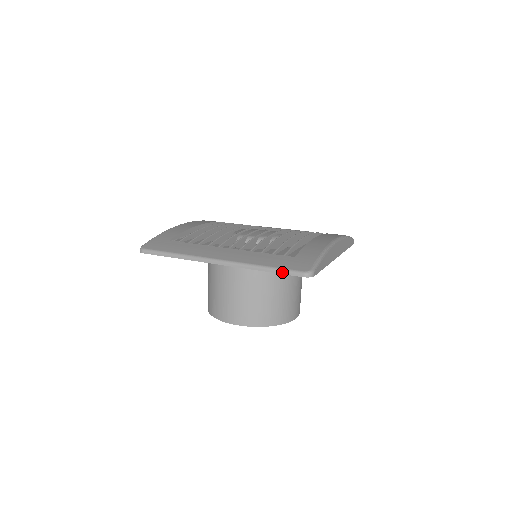
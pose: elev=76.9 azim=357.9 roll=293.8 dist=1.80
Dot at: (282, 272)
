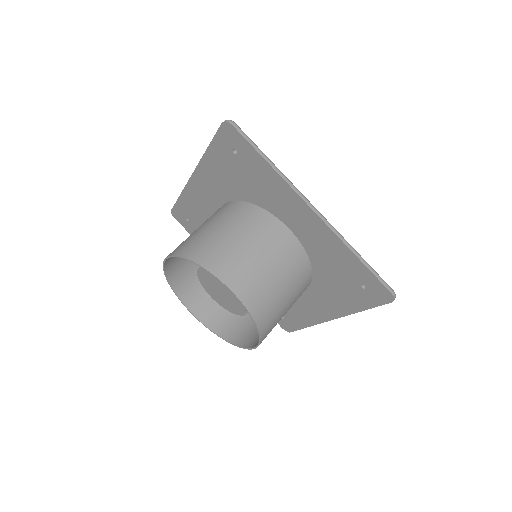
Dot at: (375, 273)
